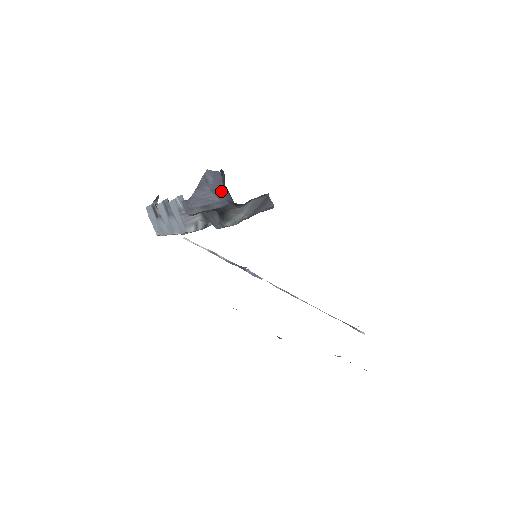
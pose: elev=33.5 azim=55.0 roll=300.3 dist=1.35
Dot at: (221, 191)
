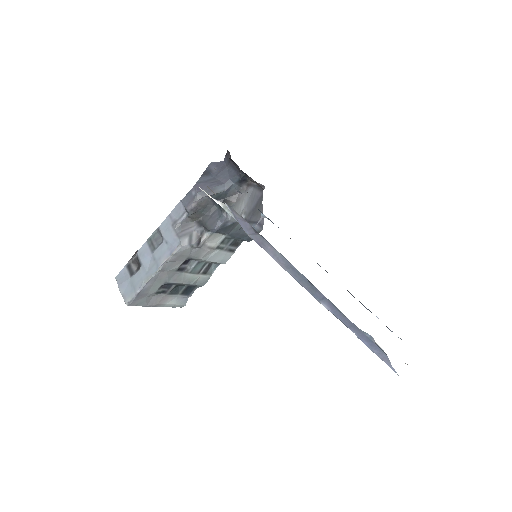
Dot at: (225, 174)
